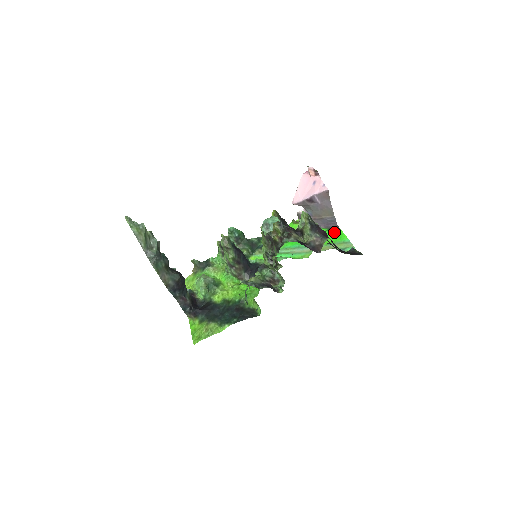
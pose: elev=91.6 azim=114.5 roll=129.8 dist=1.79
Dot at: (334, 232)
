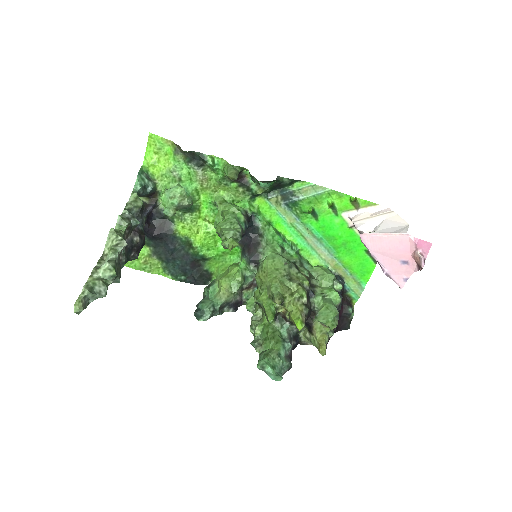
Dot at: (367, 262)
